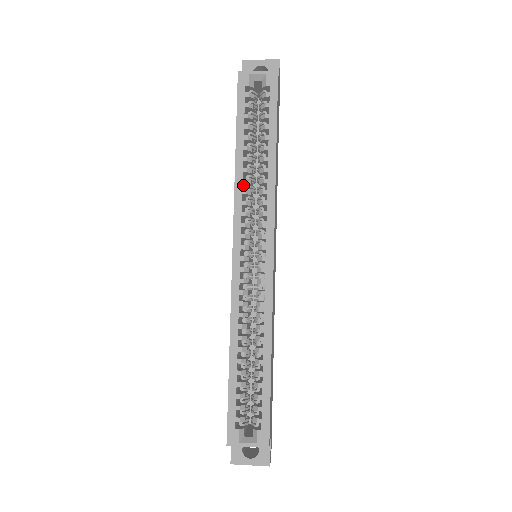
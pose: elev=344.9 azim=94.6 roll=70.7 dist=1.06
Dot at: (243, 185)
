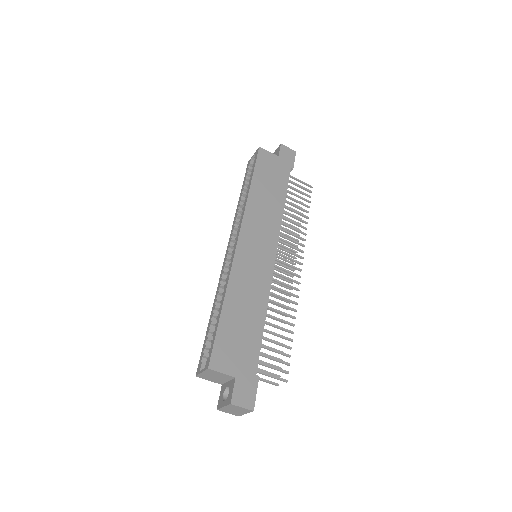
Dot at: occluded
